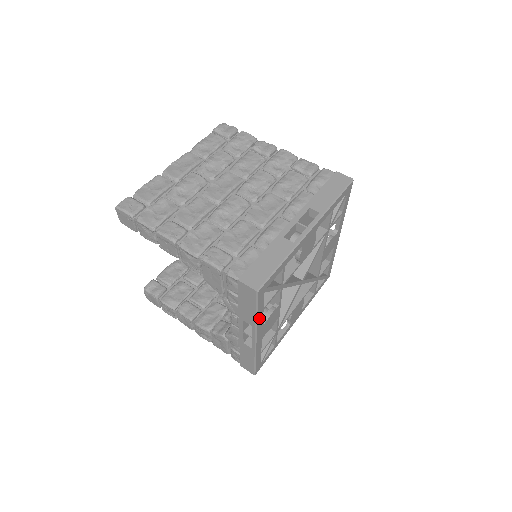
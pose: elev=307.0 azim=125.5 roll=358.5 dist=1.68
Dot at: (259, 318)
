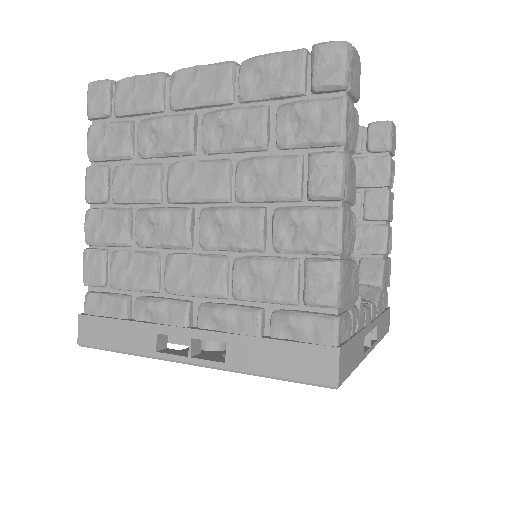
Dot at: occluded
